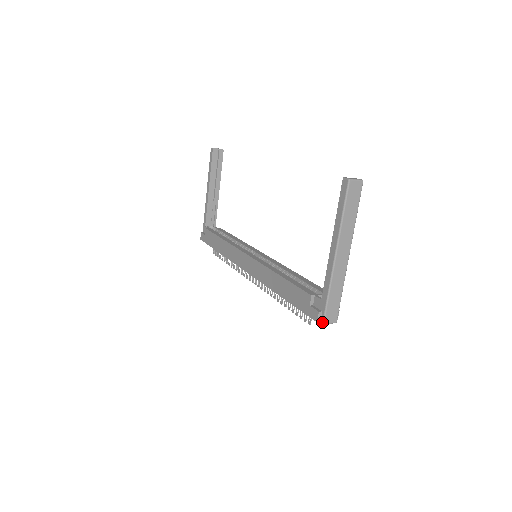
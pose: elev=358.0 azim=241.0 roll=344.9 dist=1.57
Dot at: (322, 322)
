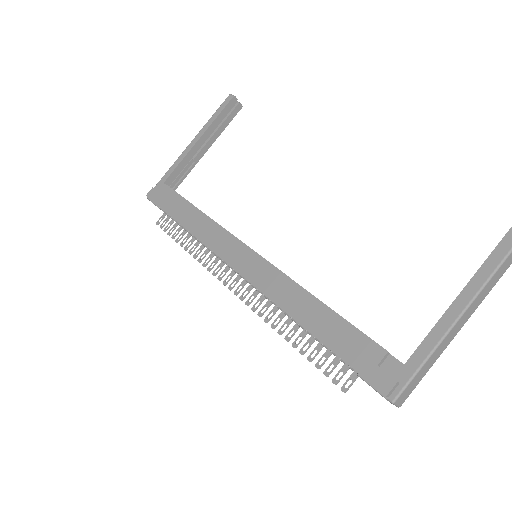
Dot at: (393, 399)
